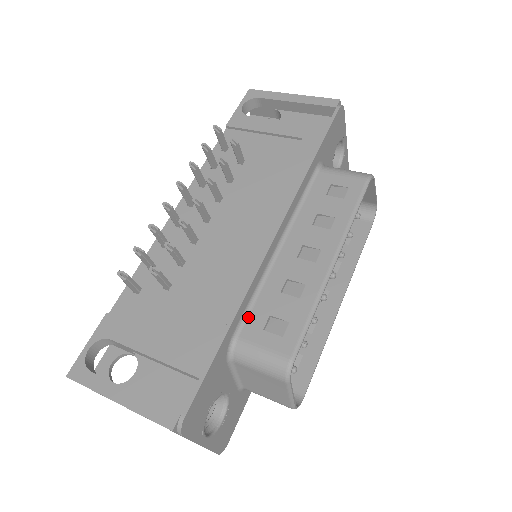
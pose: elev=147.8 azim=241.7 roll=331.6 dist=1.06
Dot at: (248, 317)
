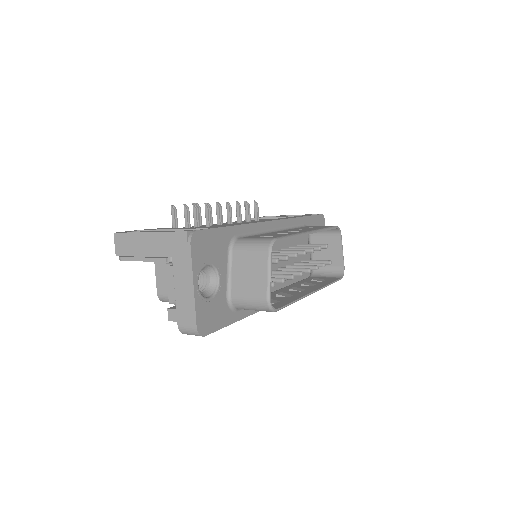
Dot at: (248, 236)
